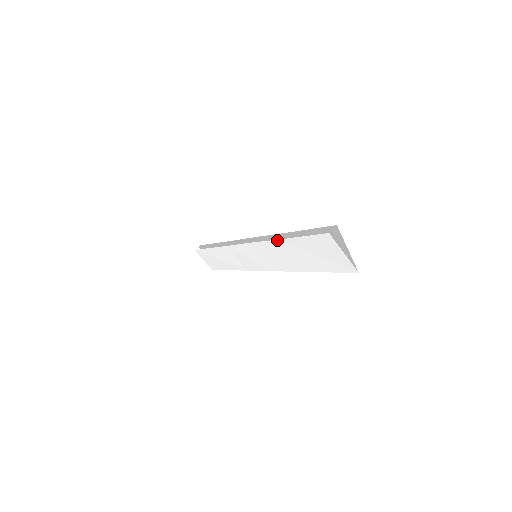
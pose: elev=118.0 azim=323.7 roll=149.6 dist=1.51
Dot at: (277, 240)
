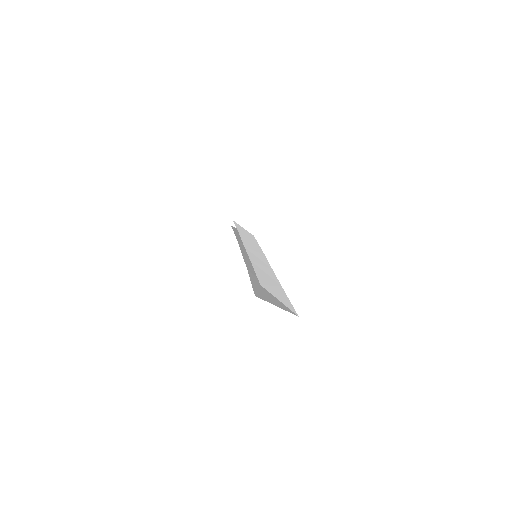
Dot at: (247, 268)
